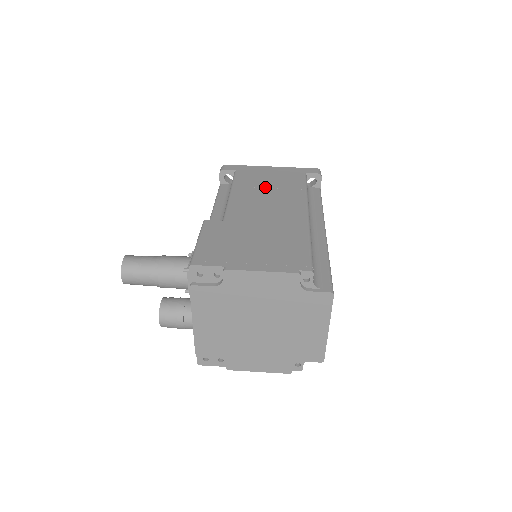
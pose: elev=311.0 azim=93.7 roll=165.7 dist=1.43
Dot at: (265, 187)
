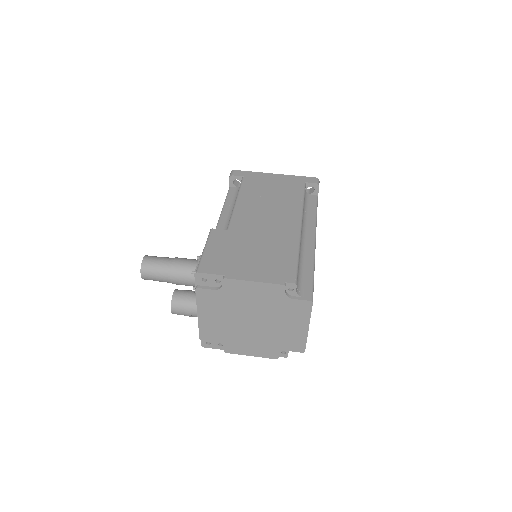
Dot at: (267, 196)
